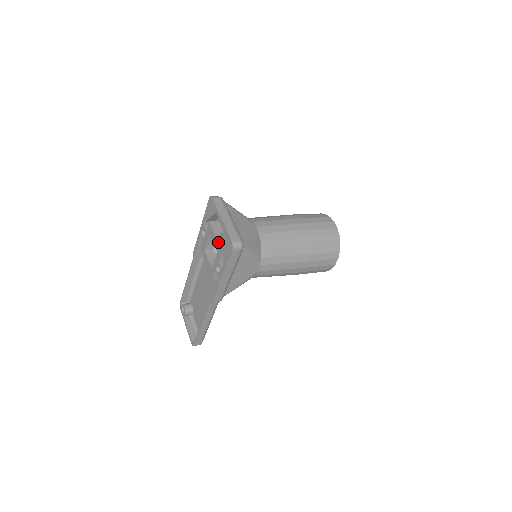
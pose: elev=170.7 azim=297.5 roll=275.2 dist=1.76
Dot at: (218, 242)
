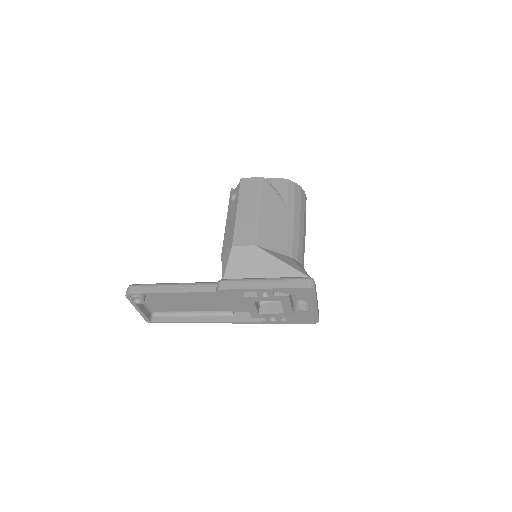
Dot at: (293, 311)
